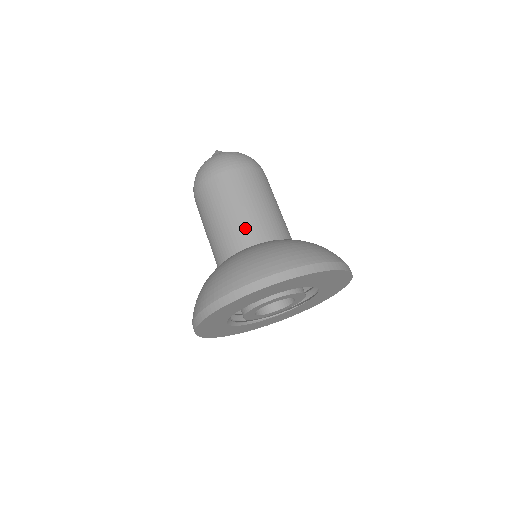
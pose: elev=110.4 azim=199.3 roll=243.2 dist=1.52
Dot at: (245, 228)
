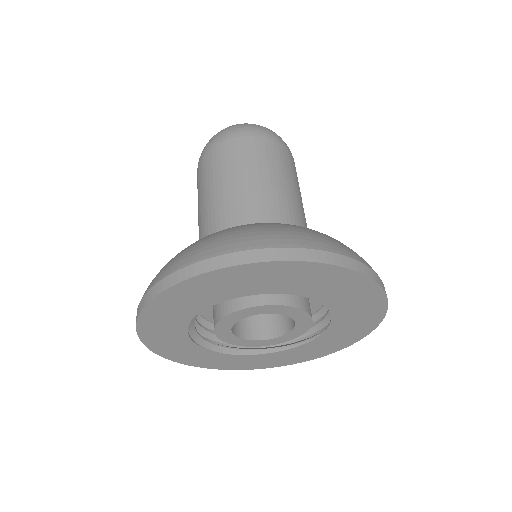
Dot at: (203, 227)
